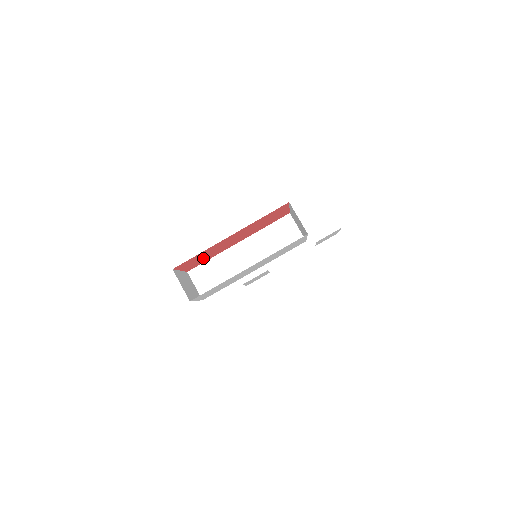
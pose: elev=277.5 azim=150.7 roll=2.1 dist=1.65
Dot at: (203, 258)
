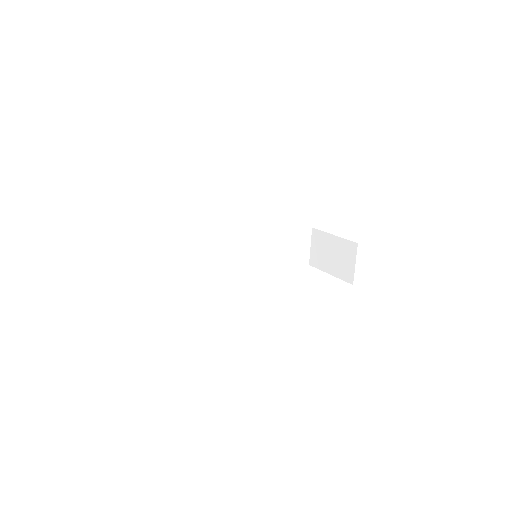
Dot at: occluded
